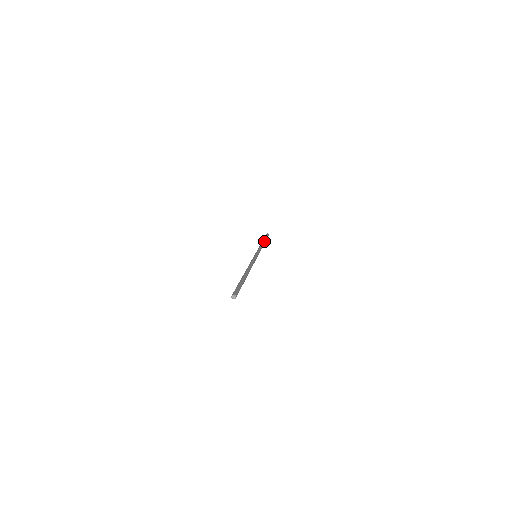
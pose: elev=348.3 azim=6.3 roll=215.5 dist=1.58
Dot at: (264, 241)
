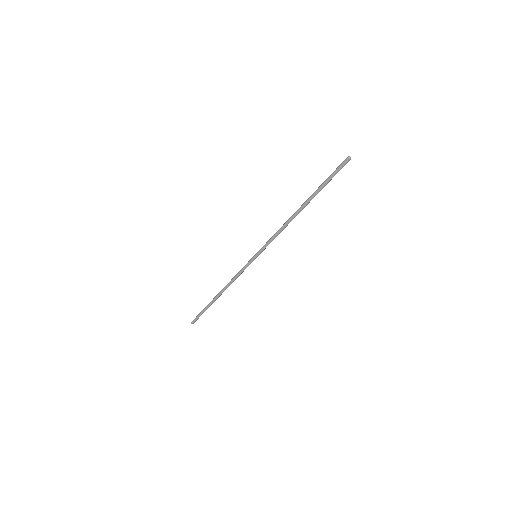
Dot at: (218, 297)
